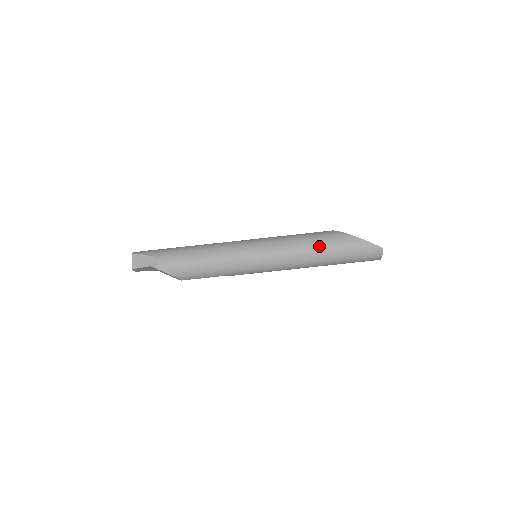
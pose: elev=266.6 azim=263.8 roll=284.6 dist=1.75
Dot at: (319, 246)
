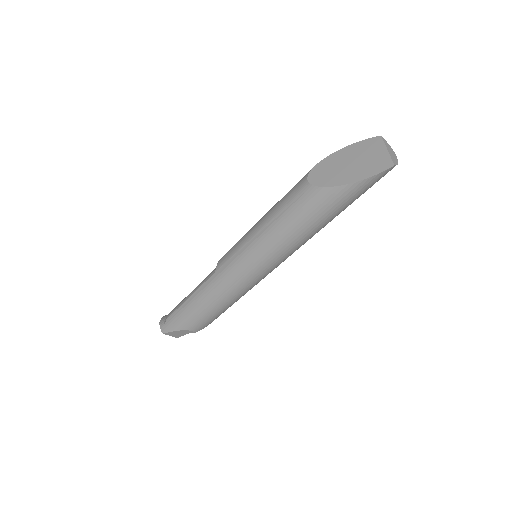
Dot at: (315, 224)
